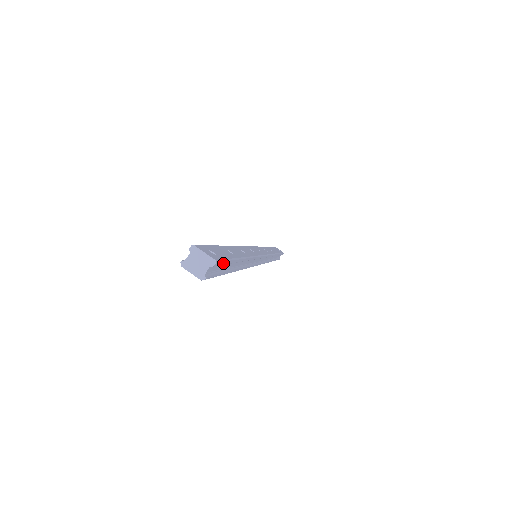
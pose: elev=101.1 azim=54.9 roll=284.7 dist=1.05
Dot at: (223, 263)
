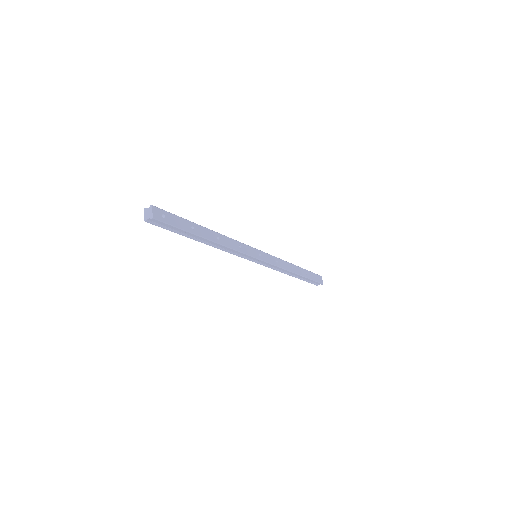
Dot at: (165, 224)
